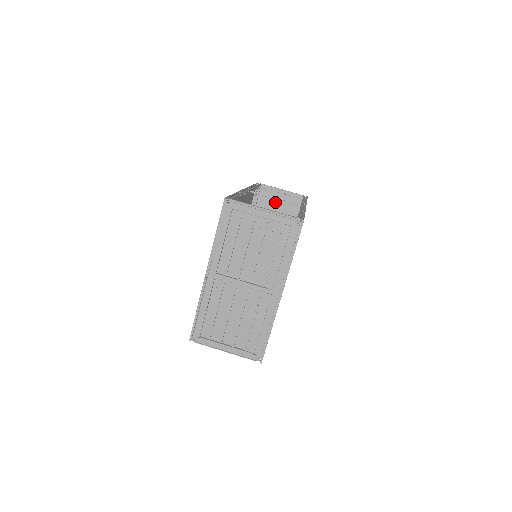
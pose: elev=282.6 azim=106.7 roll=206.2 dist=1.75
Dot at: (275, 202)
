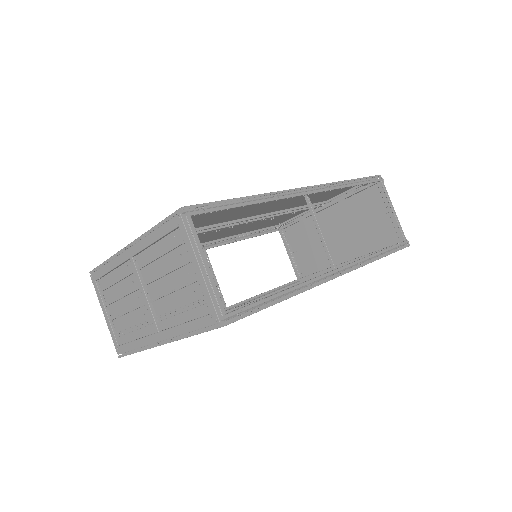
Dot at: (376, 212)
